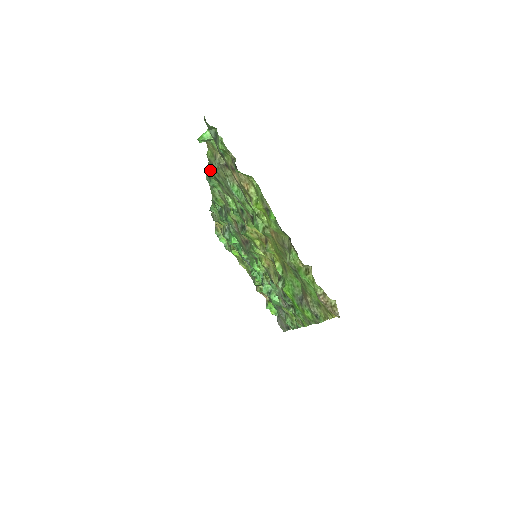
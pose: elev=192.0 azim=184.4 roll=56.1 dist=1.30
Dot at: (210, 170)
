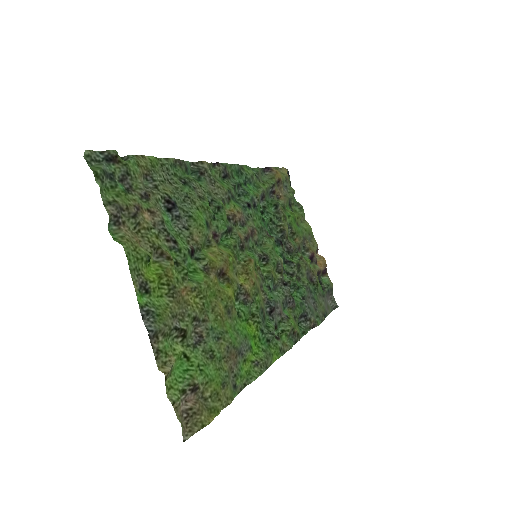
Dot at: (180, 166)
